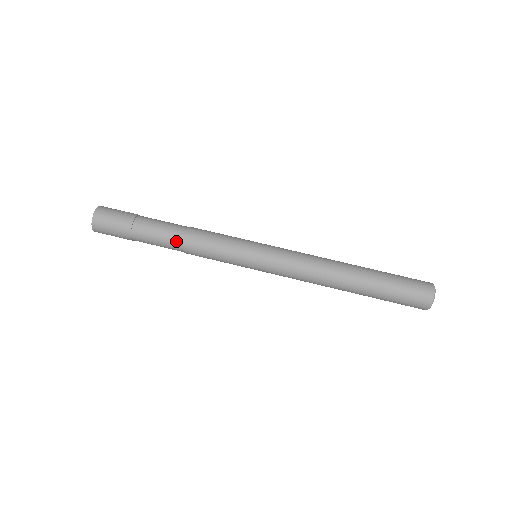
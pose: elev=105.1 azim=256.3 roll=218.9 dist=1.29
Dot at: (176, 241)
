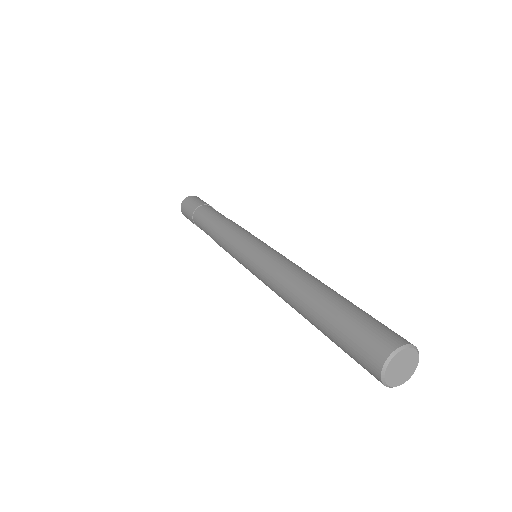
Dot at: (209, 226)
